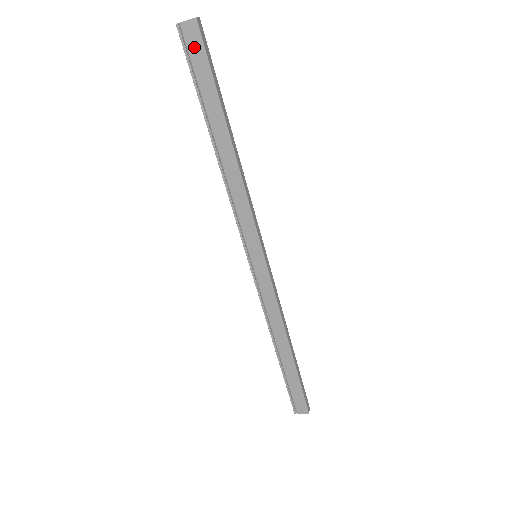
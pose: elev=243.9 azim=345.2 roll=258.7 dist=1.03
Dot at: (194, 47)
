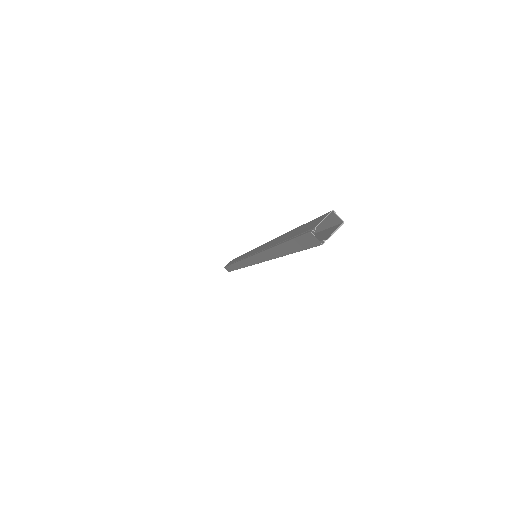
Dot at: (322, 237)
